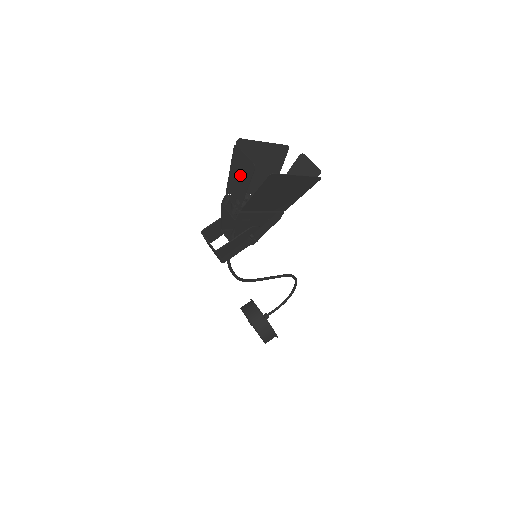
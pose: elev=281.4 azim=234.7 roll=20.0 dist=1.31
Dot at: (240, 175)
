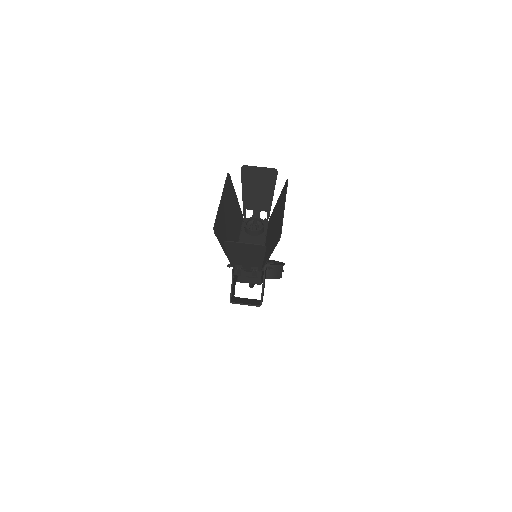
Dot at: (247, 255)
